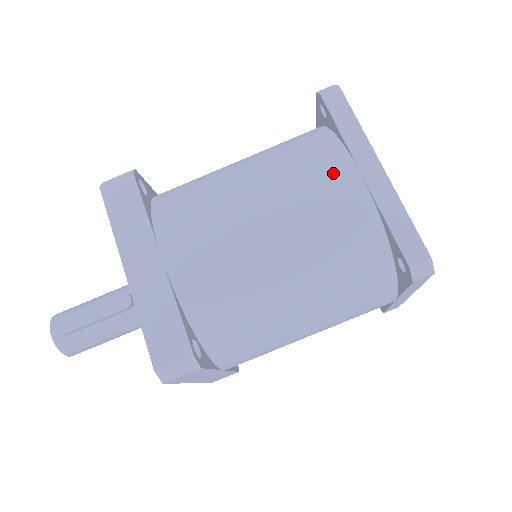
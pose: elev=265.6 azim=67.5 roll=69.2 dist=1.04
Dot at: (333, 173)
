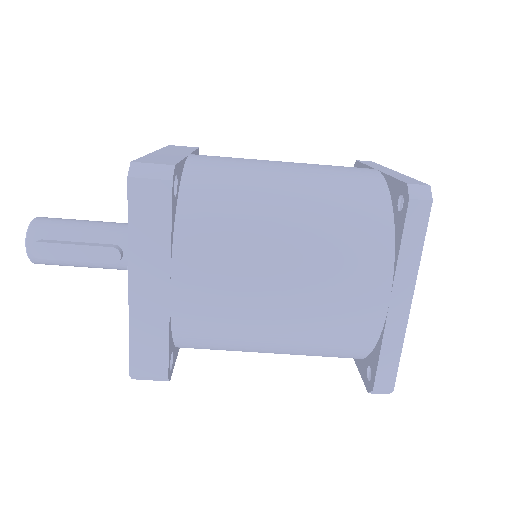
Dot at: (367, 287)
